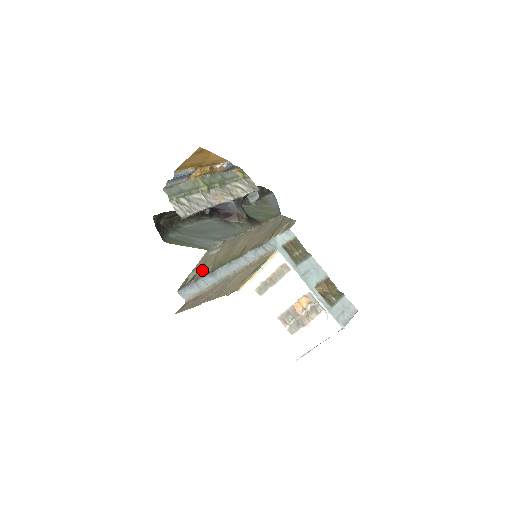
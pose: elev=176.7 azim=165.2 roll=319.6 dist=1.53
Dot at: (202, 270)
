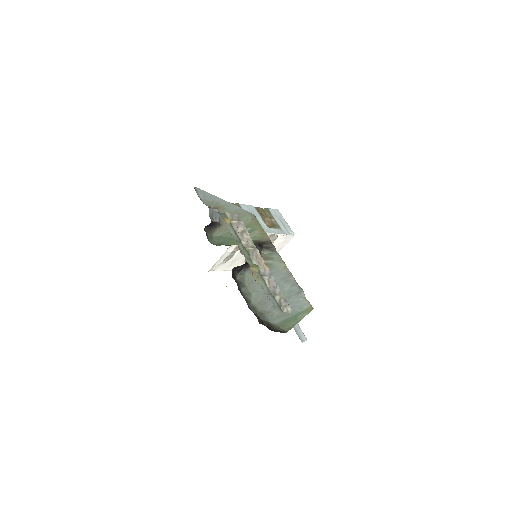
Dot at: occluded
